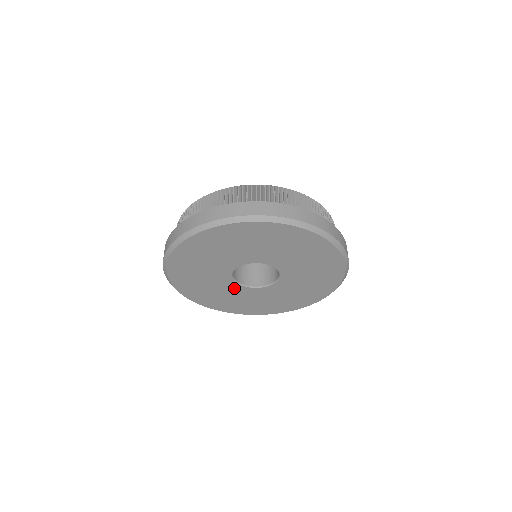
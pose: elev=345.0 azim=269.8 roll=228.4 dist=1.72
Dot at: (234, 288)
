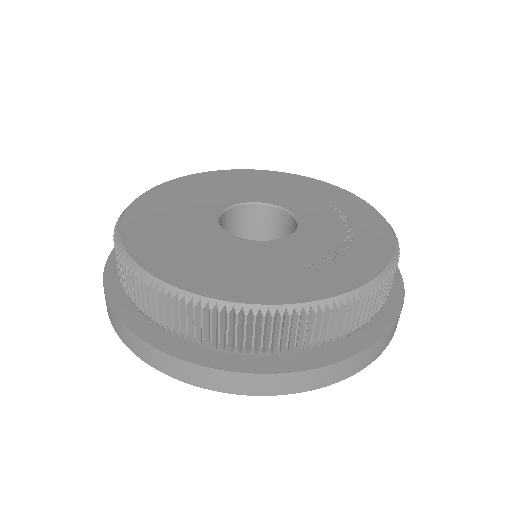
Dot at: occluded
